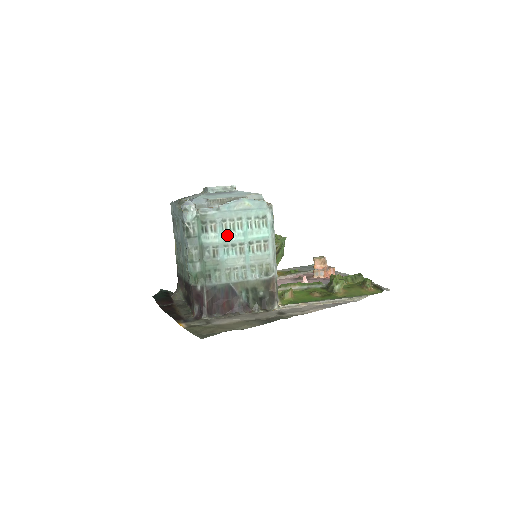
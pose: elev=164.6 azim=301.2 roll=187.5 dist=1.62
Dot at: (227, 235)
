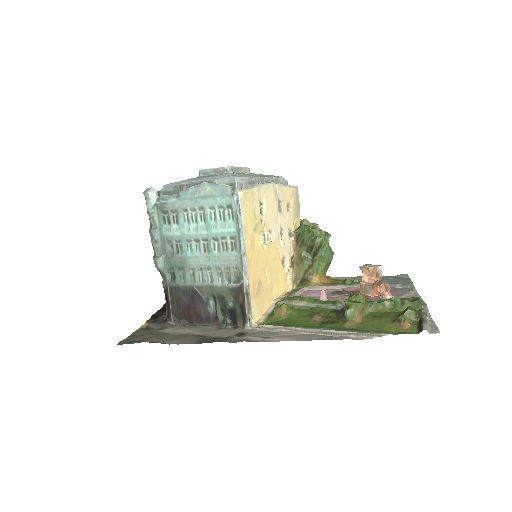
Dot at: (189, 228)
